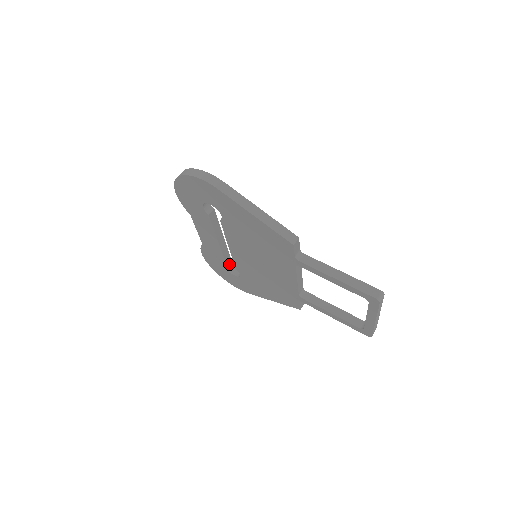
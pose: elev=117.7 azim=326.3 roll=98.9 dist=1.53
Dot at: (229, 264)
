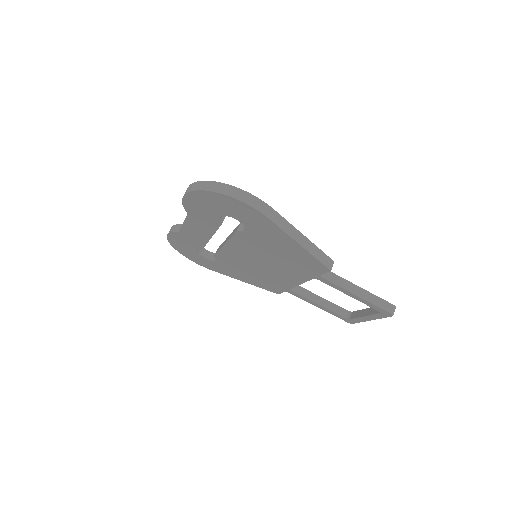
Dot at: occluded
